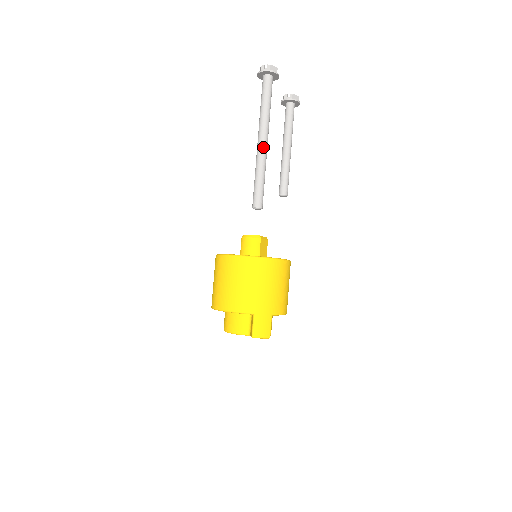
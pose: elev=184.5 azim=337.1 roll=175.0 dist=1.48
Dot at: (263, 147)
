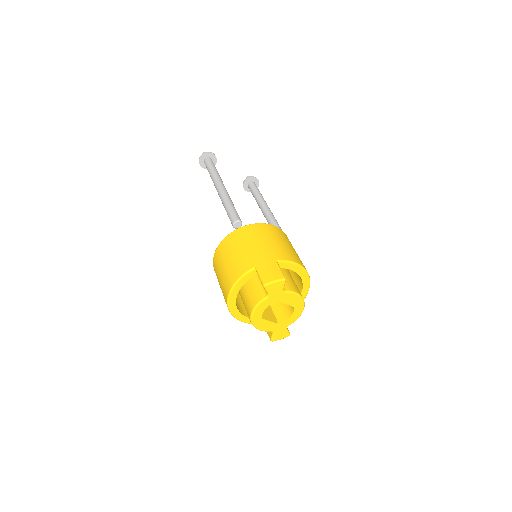
Dot at: (221, 189)
